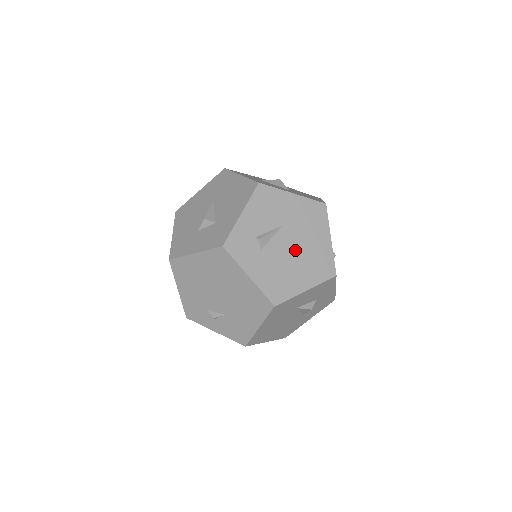
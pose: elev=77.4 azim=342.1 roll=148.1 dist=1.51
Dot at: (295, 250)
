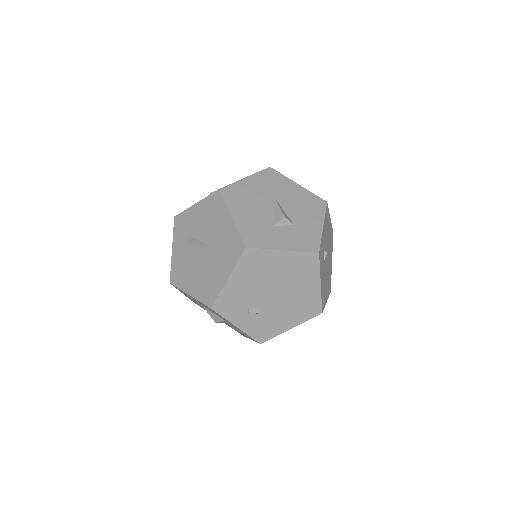
Dot at: occluded
